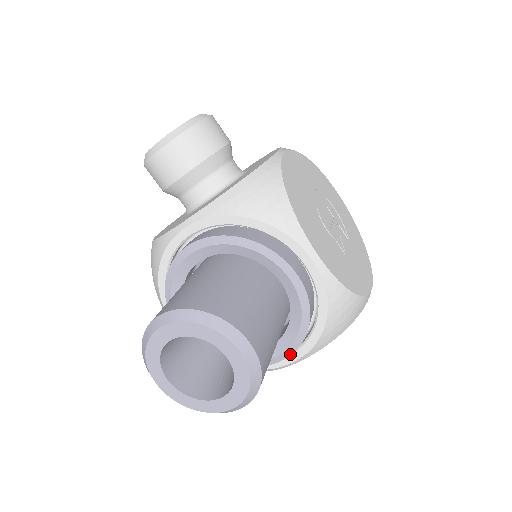
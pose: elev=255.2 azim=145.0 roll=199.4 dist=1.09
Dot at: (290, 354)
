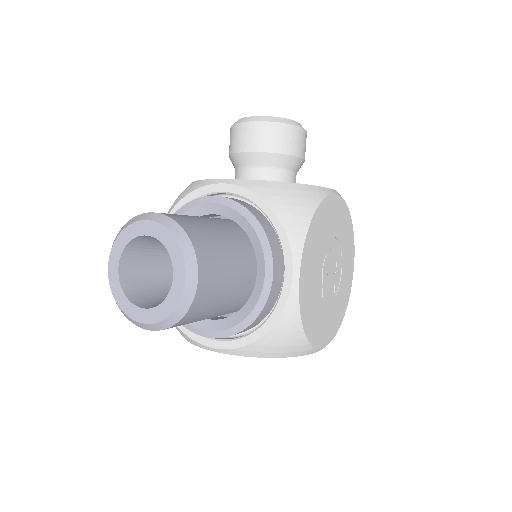
Dot at: (220, 337)
